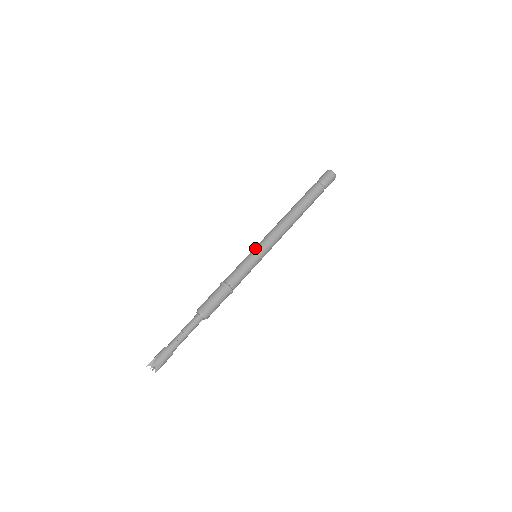
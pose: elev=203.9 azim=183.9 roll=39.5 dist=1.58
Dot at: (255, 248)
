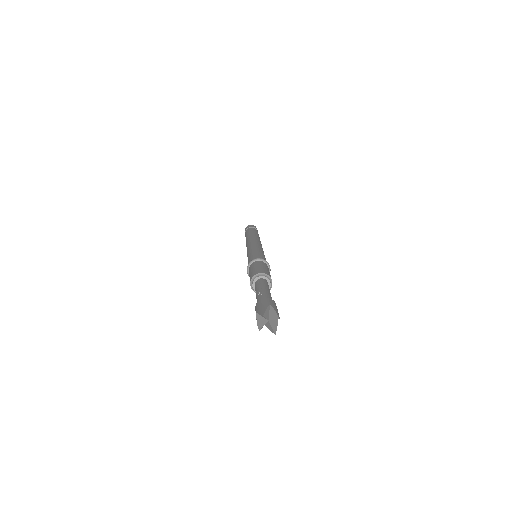
Dot at: (247, 253)
